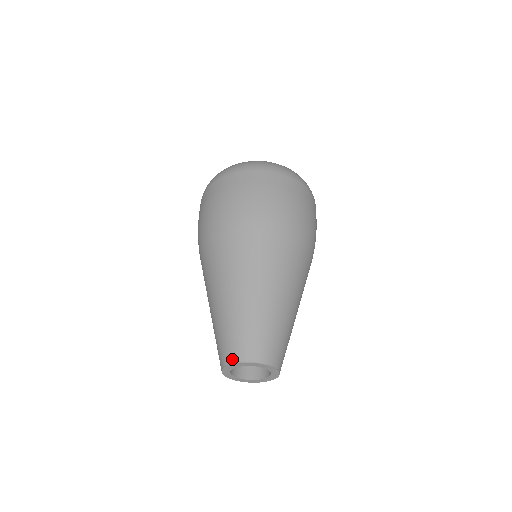
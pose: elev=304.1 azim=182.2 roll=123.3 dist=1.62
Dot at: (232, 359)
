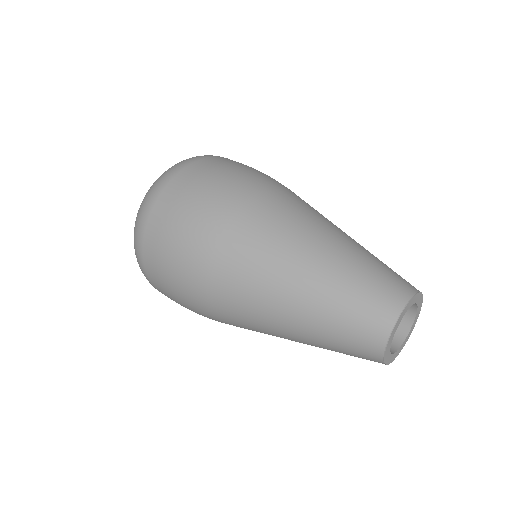
Dot at: (390, 319)
